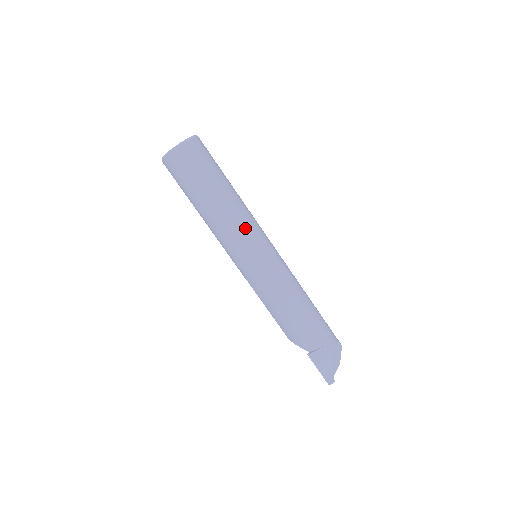
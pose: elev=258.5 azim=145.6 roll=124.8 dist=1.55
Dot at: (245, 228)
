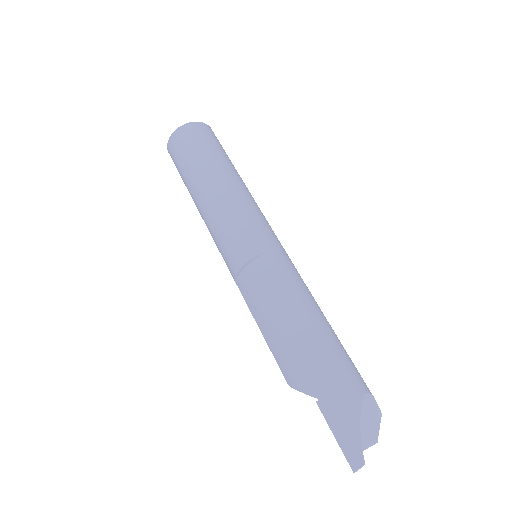
Dot at: (245, 206)
